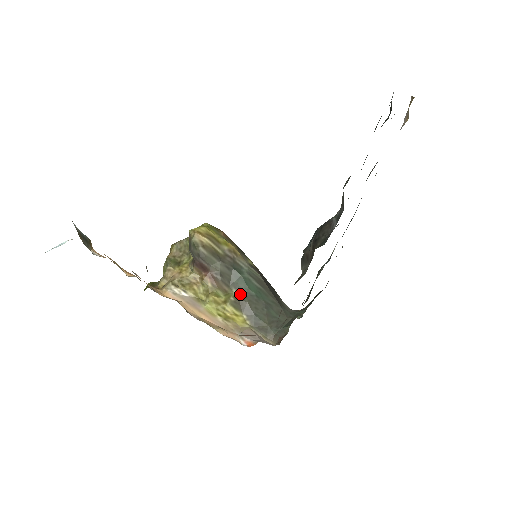
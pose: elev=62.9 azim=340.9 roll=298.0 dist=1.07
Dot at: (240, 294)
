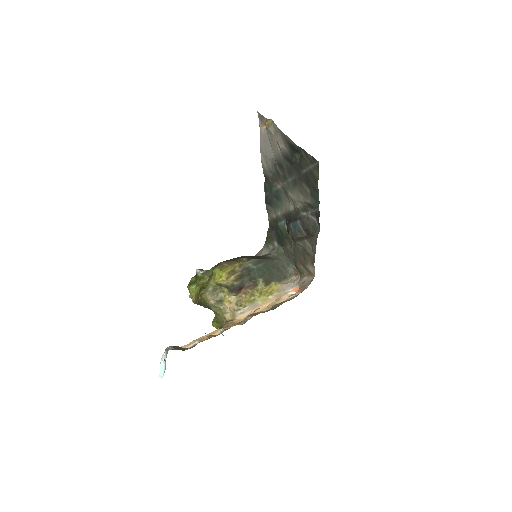
Dot at: (263, 278)
